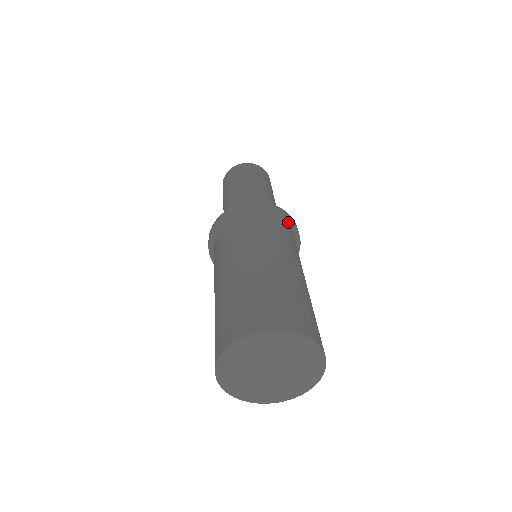
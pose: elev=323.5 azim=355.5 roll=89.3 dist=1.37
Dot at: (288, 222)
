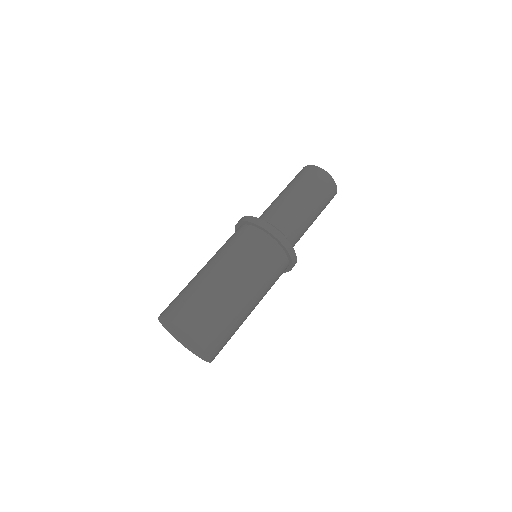
Dot at: (290, 262)
